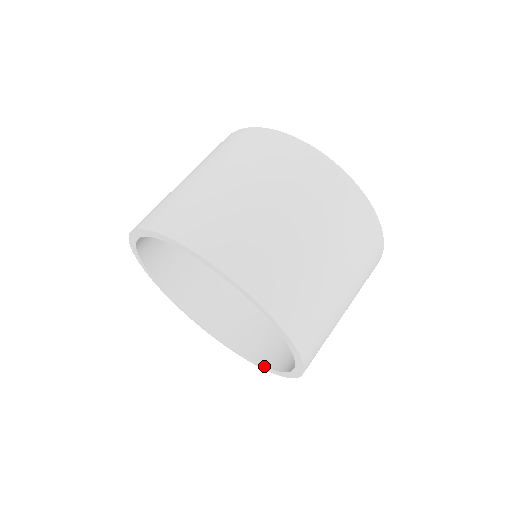
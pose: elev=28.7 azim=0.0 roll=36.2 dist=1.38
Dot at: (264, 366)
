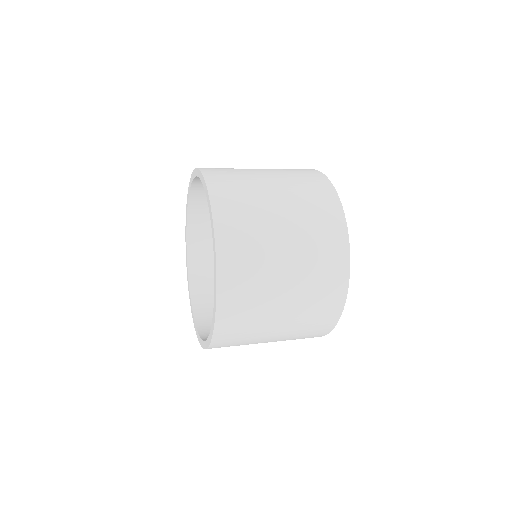
Dot at: (194, 318)
